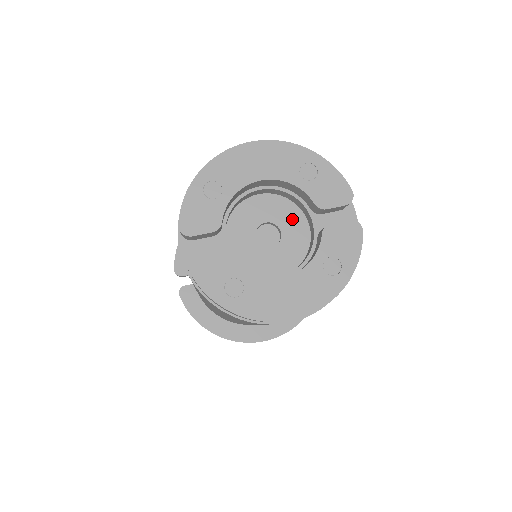
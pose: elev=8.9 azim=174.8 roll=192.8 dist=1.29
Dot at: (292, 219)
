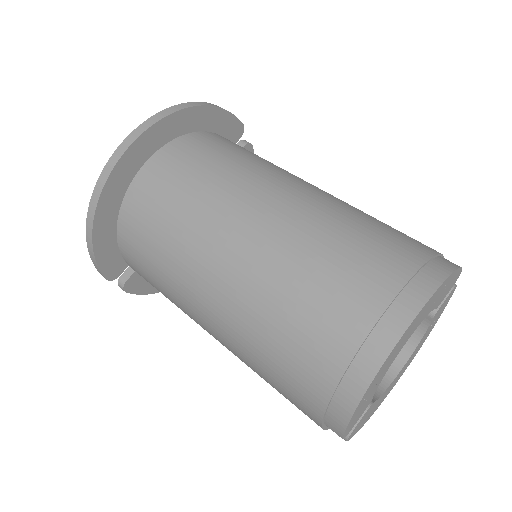
Dot at: occluded
